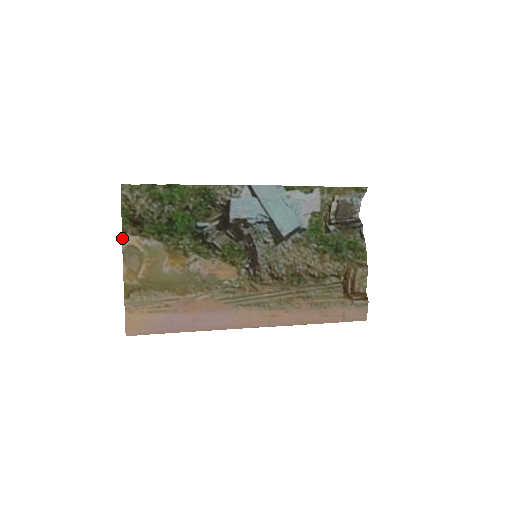
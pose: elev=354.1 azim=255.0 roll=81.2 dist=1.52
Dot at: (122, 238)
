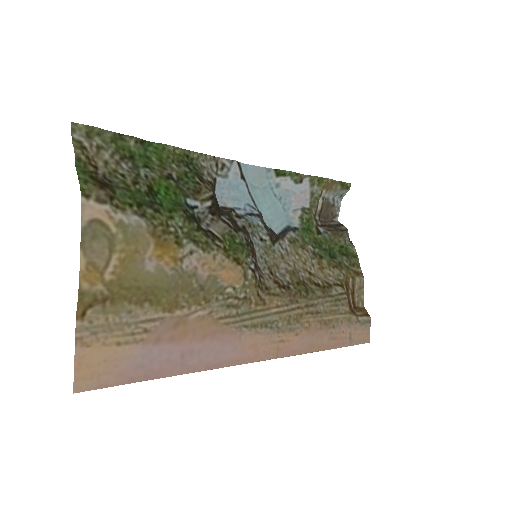
Dot at: (81, 205)
